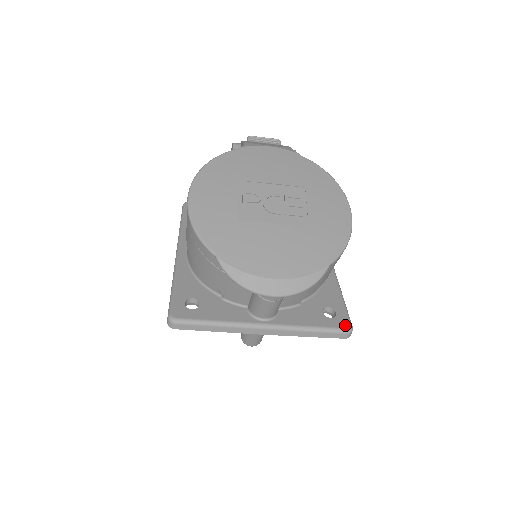
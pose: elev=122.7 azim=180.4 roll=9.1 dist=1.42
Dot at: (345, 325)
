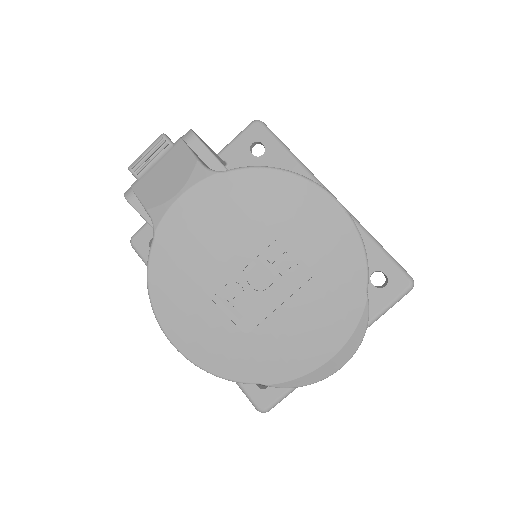
Dot at: (404, 284)
